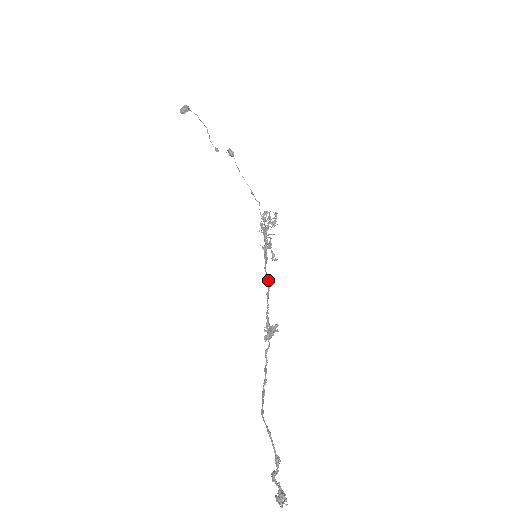
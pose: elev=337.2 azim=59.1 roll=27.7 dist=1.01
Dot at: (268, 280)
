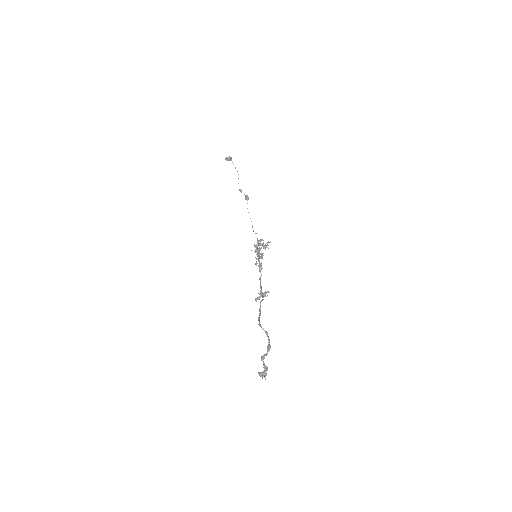
Dot at: occluded
